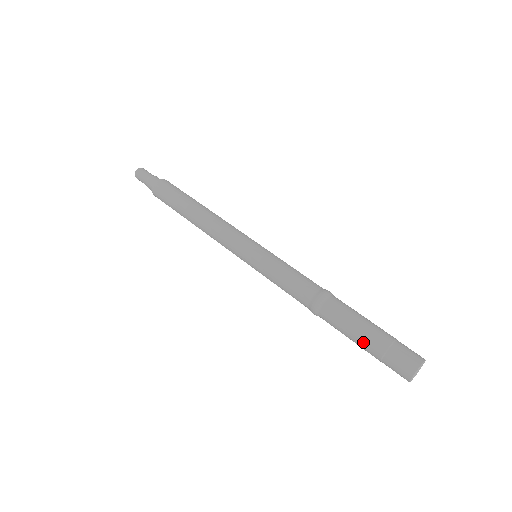
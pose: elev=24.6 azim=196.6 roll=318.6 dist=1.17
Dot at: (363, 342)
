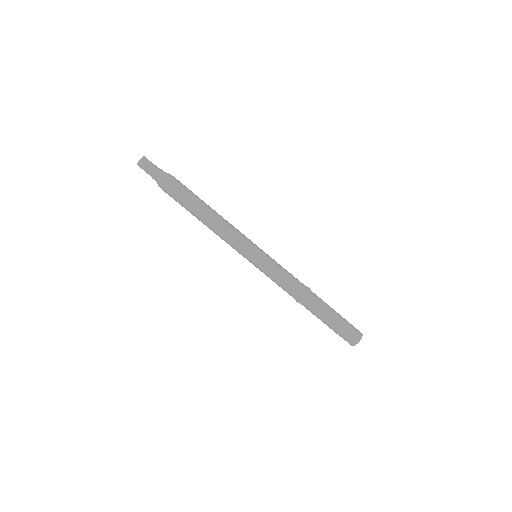
Dot at: (327, 325)
